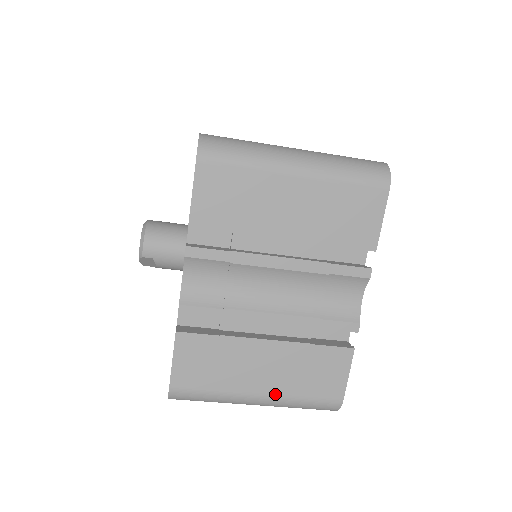
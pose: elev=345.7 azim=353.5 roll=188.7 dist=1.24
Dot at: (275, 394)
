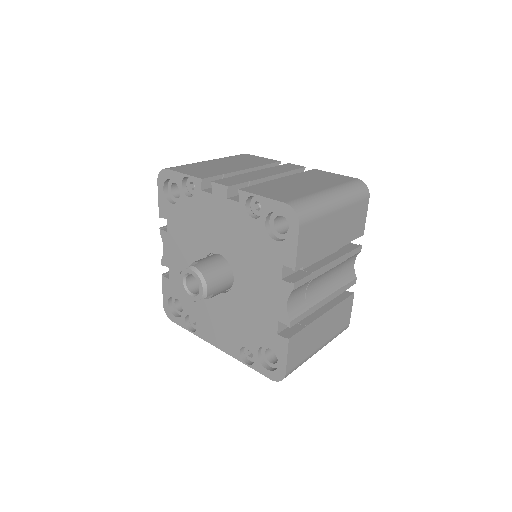
Dot at: (326, 341)
